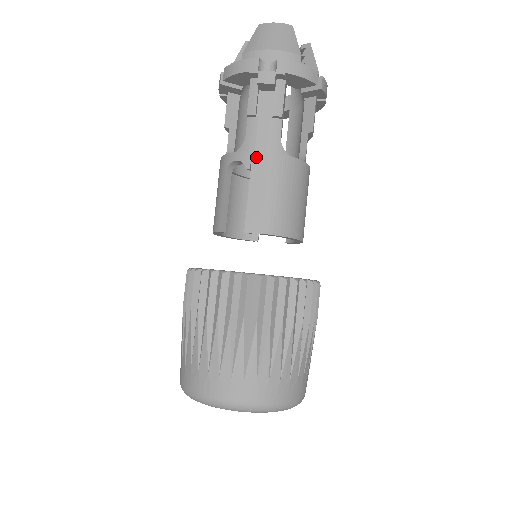
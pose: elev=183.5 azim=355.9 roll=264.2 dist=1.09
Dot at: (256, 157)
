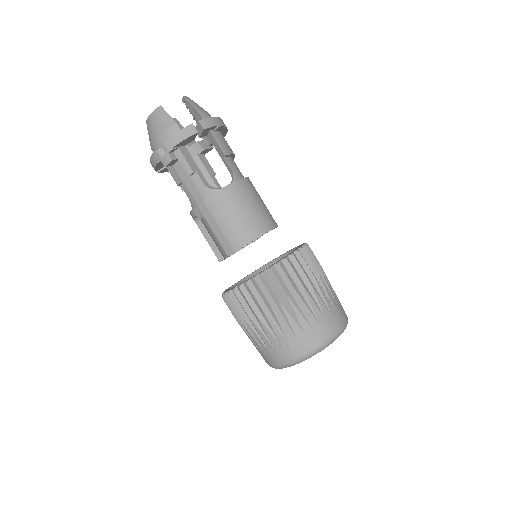
Dot at: (201, 207)
